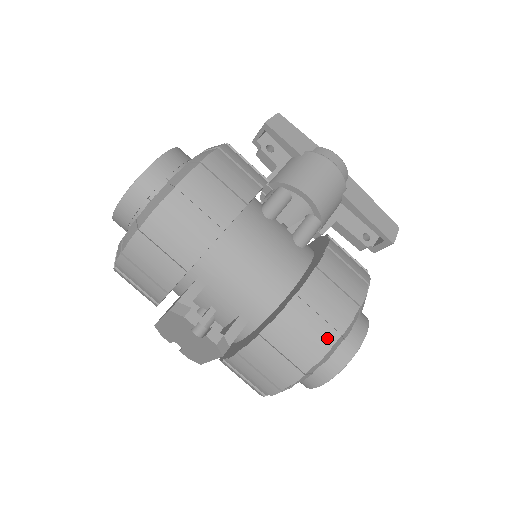
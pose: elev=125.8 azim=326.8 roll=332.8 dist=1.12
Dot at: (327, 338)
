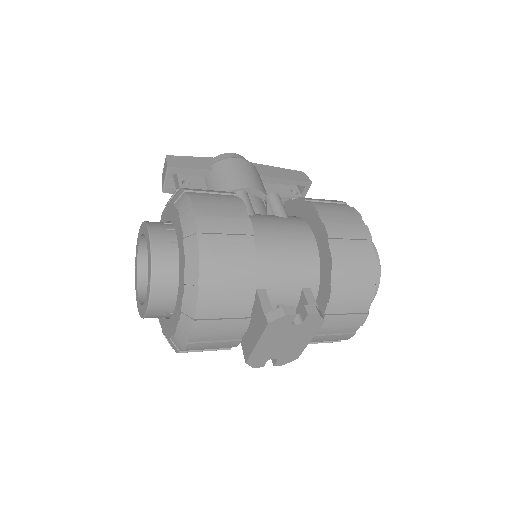
Dot at: (367, 249)
